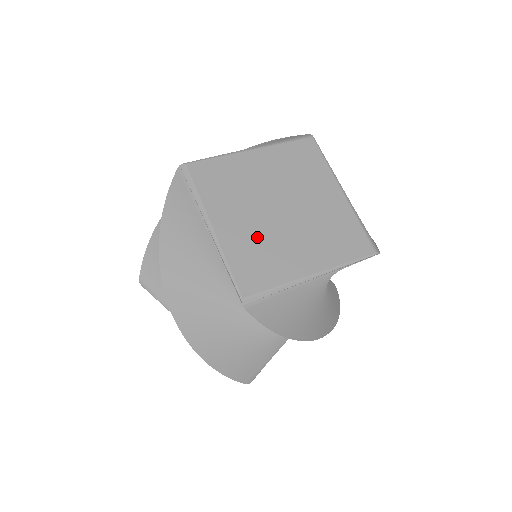
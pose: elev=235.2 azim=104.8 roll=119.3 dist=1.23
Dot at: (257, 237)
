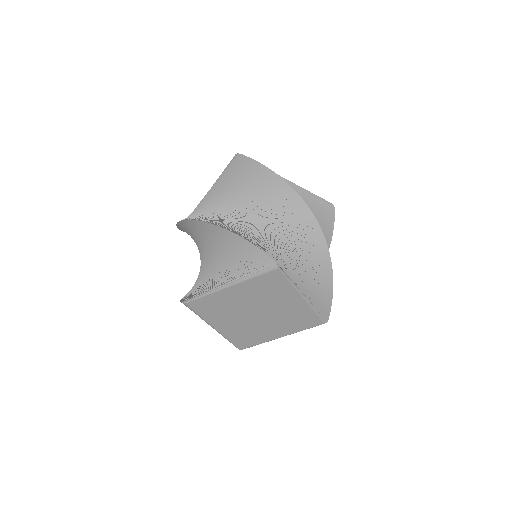
Dot at: (243, 328)
